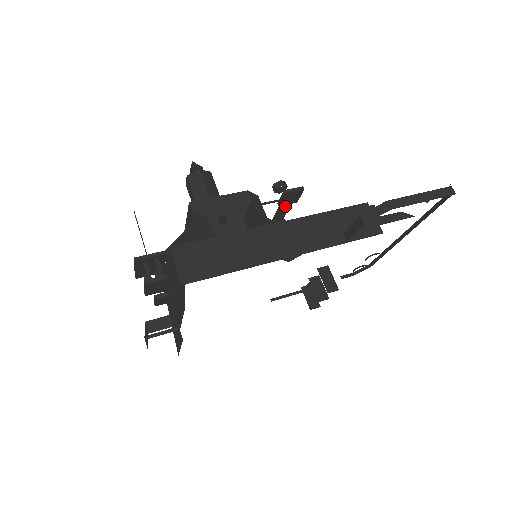
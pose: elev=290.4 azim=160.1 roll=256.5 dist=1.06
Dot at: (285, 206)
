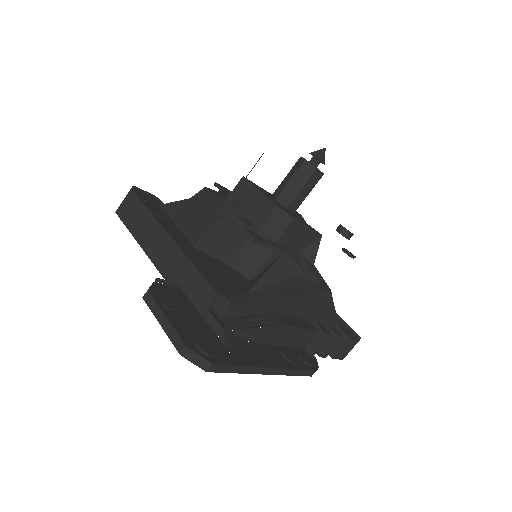
Dot at: occluded
